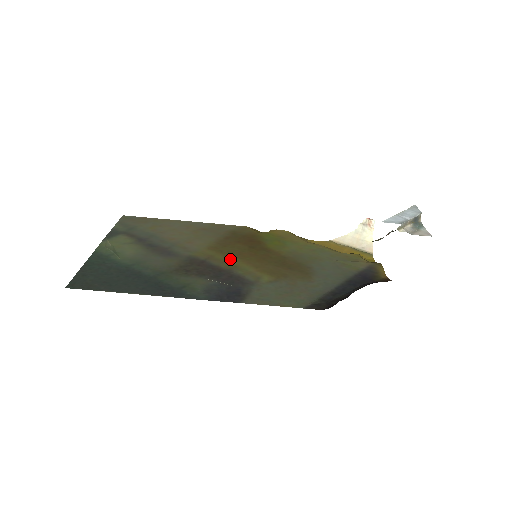
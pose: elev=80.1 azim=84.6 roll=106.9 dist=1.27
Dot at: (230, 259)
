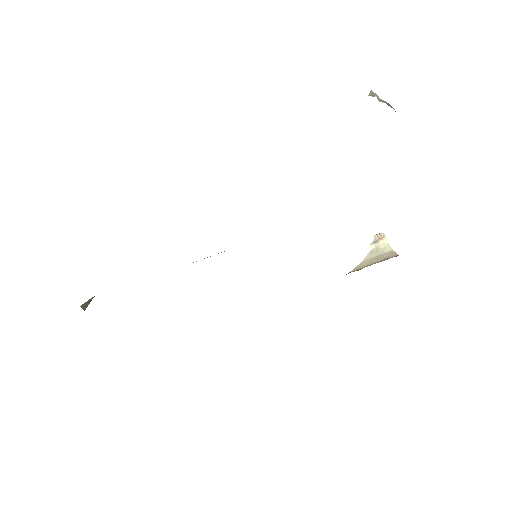
Dot at: occluded
